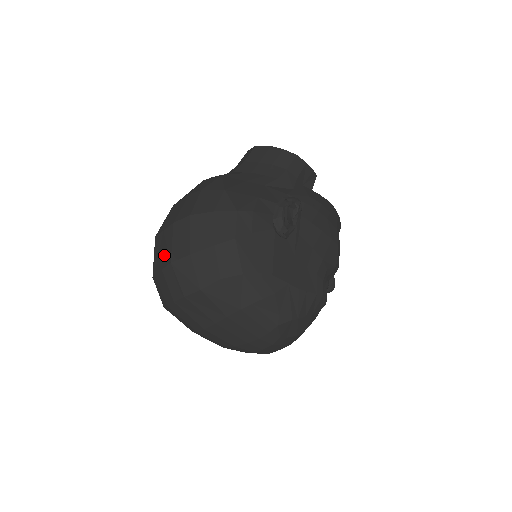
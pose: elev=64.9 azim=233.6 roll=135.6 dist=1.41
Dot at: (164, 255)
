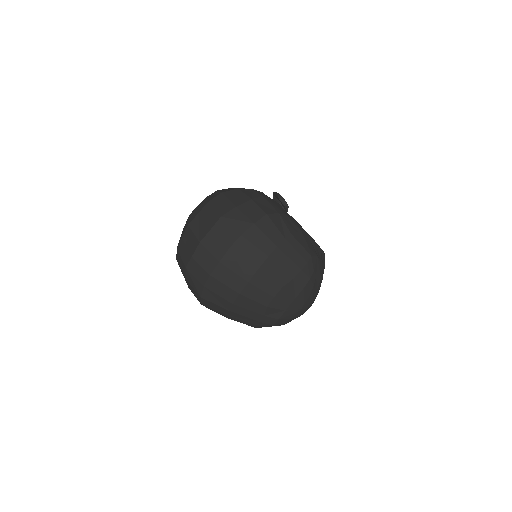
Dot at: (209, 221)
